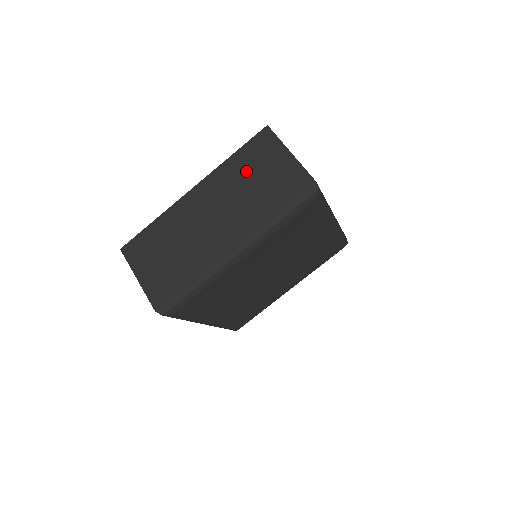
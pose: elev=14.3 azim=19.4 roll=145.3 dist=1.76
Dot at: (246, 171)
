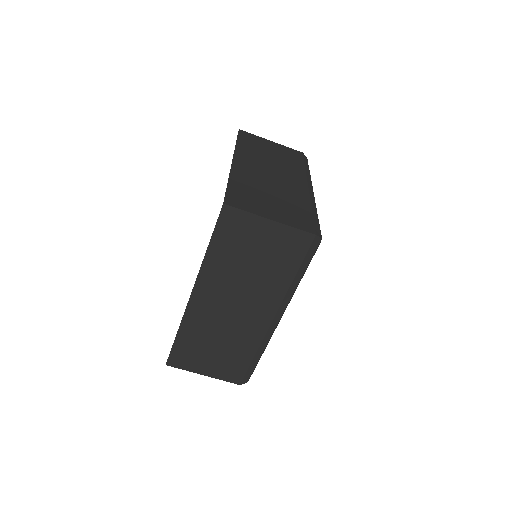
Dot at: (235, 257)
